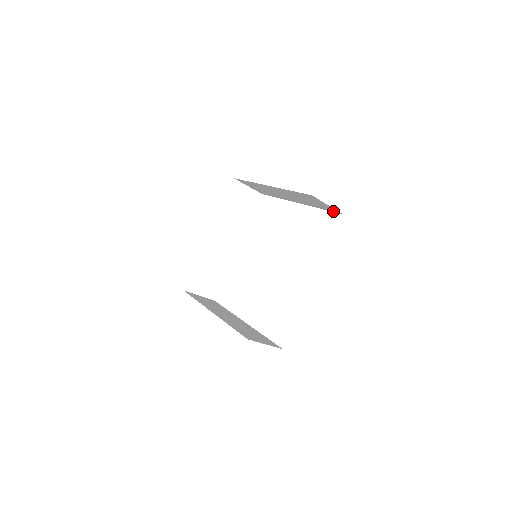
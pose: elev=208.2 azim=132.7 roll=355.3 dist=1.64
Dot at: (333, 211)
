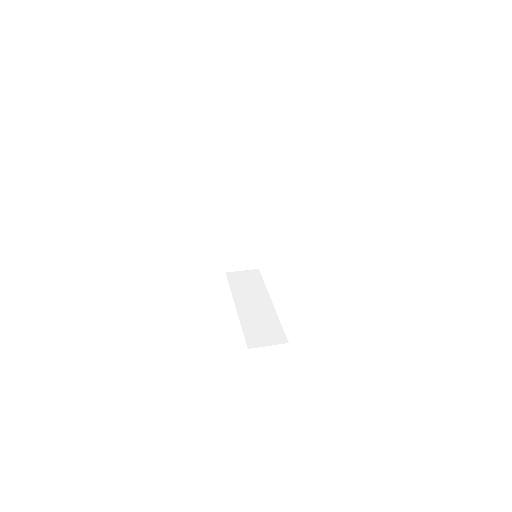
Dot at: occluded
